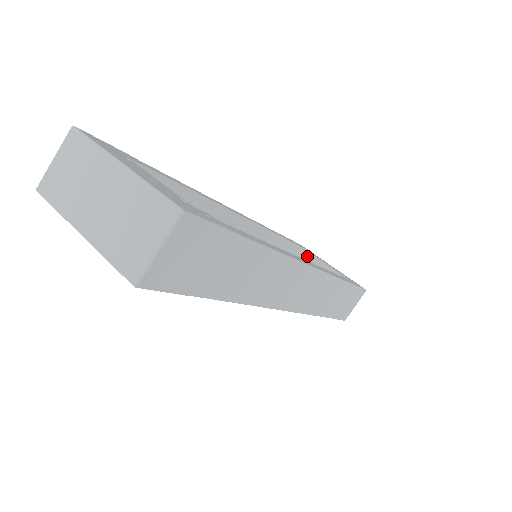
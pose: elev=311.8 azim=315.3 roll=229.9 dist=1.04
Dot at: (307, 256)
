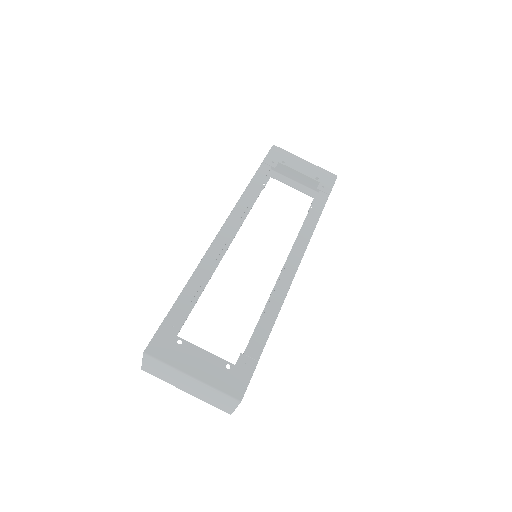
Dot at: occluded
